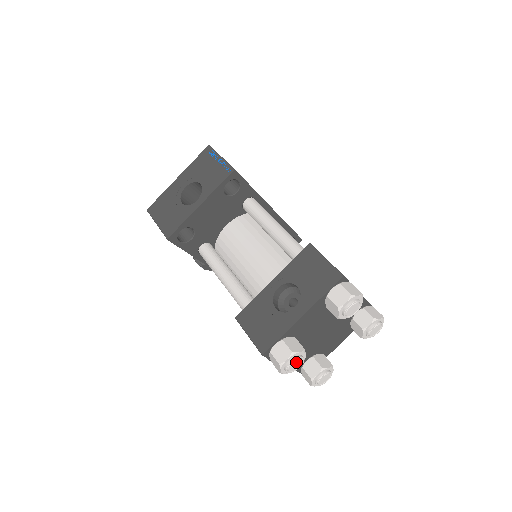
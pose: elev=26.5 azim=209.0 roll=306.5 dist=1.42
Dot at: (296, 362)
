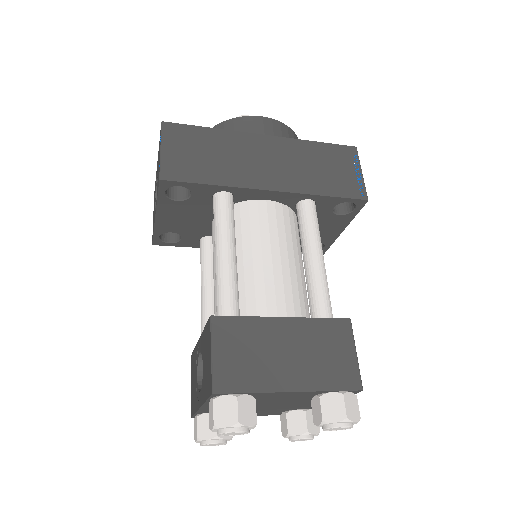
Dot at: (211, 444)
